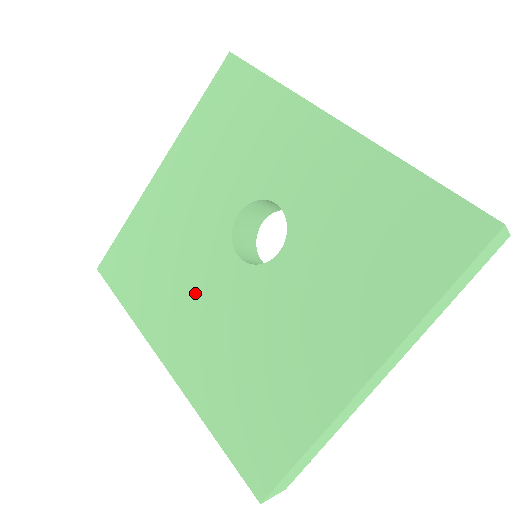
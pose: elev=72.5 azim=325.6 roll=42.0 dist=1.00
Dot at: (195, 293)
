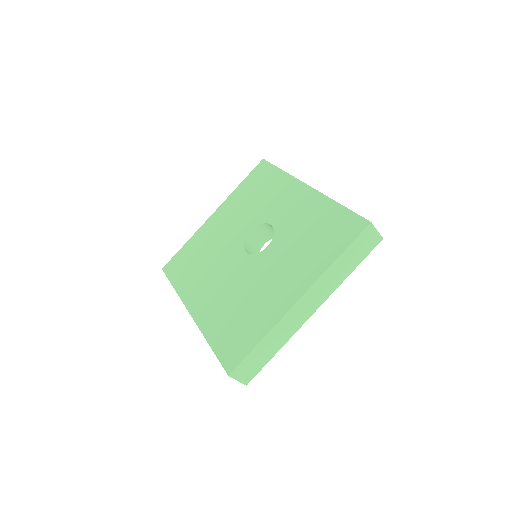
Dot at: (217, 273)
